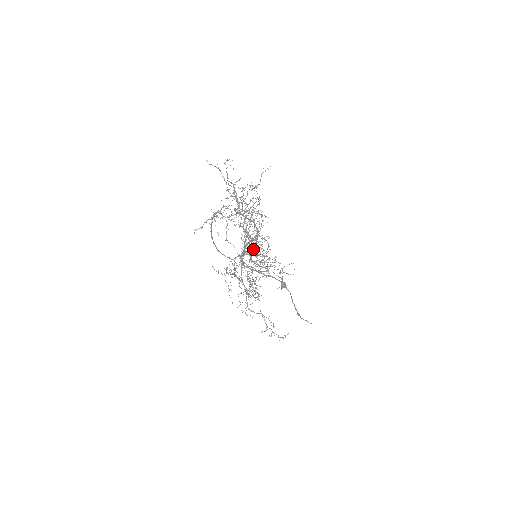
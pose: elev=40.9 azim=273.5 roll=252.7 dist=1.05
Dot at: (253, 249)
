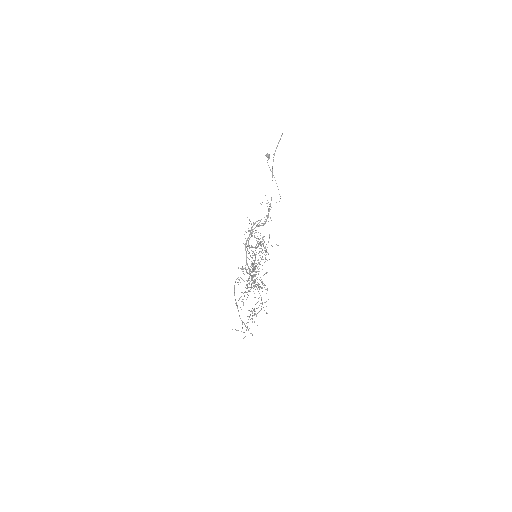
Dot at: (257, 289)
